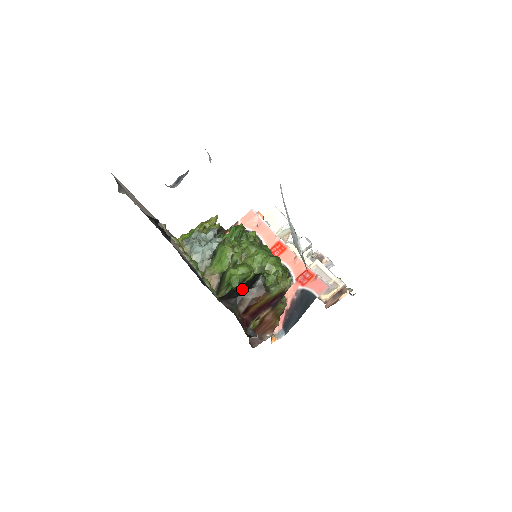
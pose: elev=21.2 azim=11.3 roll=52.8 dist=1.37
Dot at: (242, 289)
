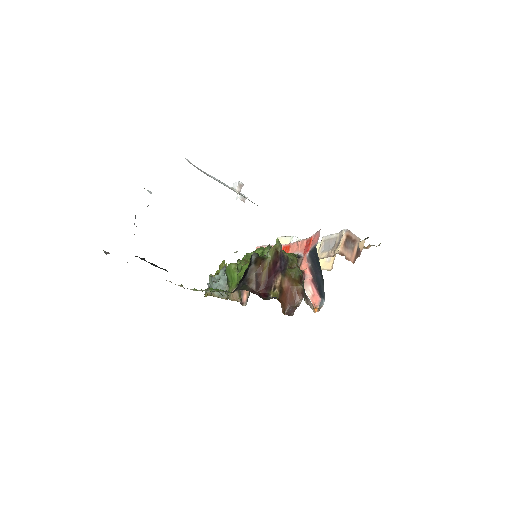
Dot at: (245, 273)
